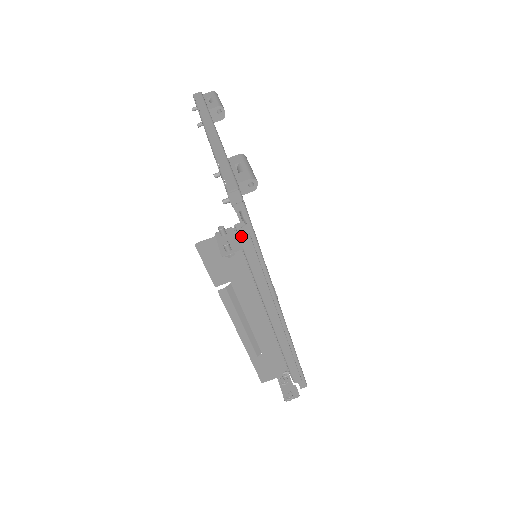
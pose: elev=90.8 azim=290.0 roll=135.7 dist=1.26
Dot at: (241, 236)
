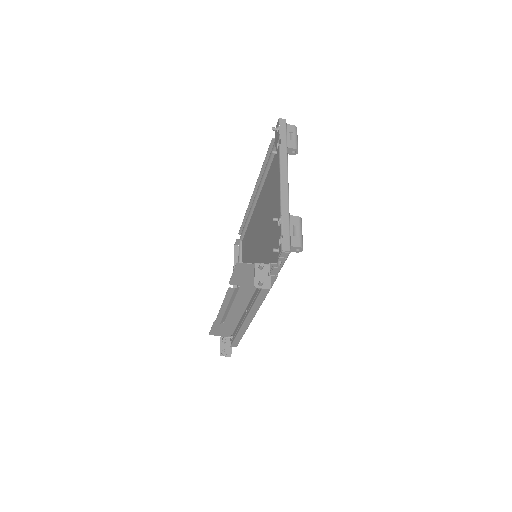
Dot at: (272, 276)
